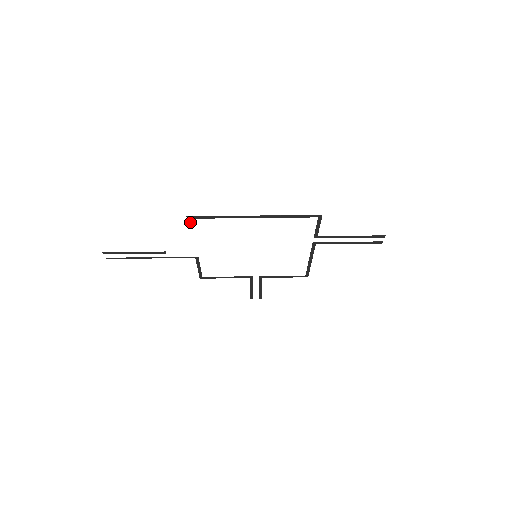
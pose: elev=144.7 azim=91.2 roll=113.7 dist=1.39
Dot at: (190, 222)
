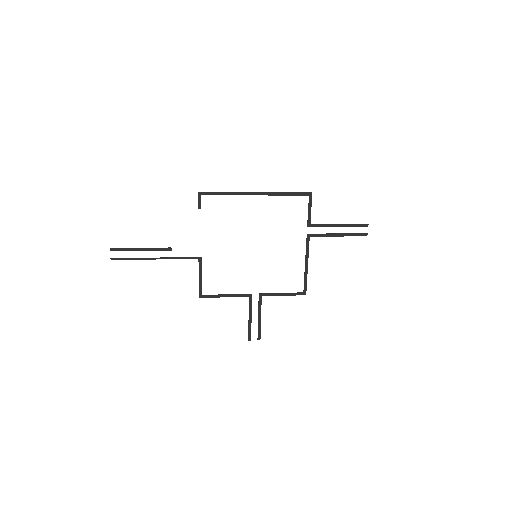
Dot at: (200, 201)
